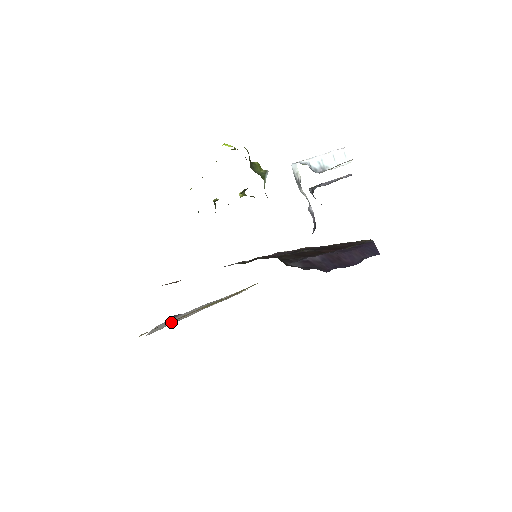
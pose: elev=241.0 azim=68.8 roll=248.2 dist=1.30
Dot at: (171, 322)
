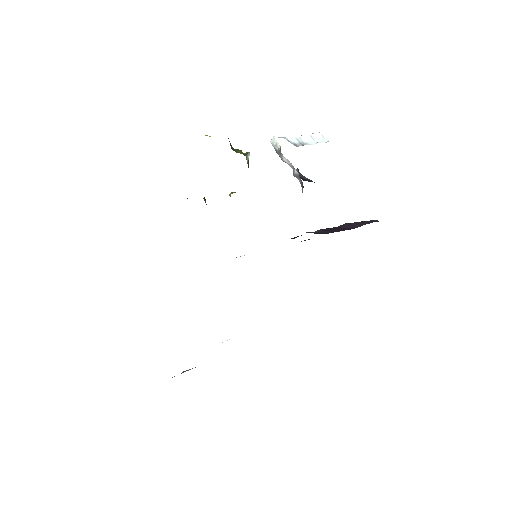
Dot at: occluded
